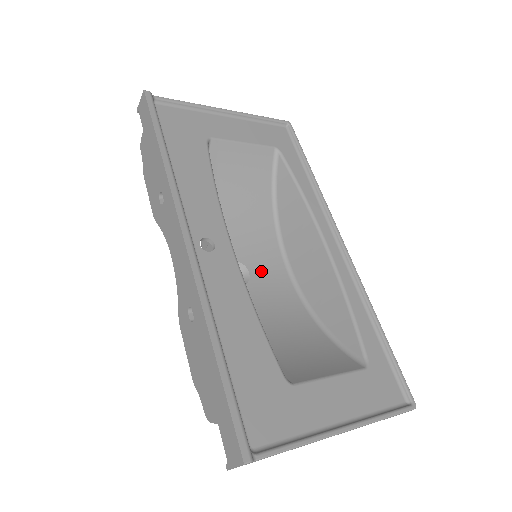
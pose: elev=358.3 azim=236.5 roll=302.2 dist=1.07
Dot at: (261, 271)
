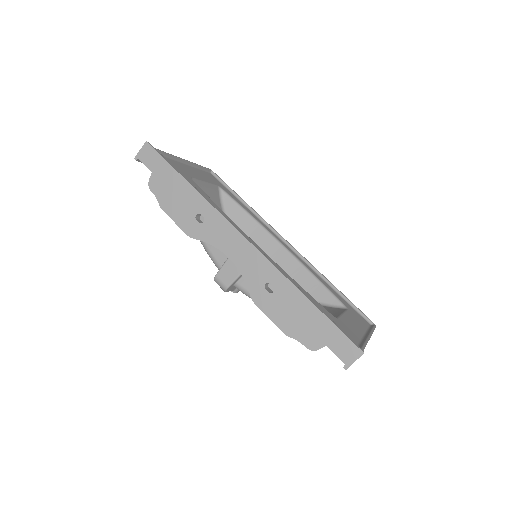
Dot at: occluded
